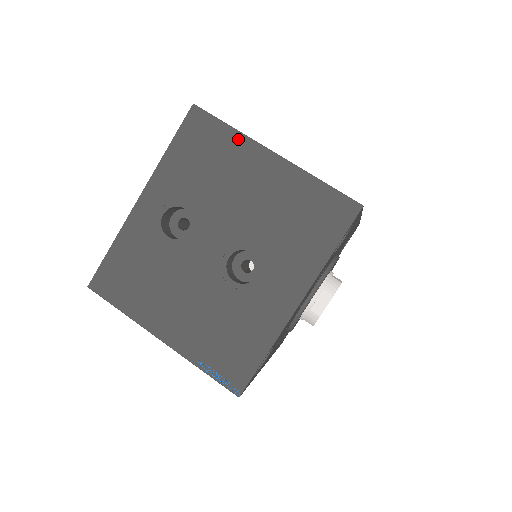
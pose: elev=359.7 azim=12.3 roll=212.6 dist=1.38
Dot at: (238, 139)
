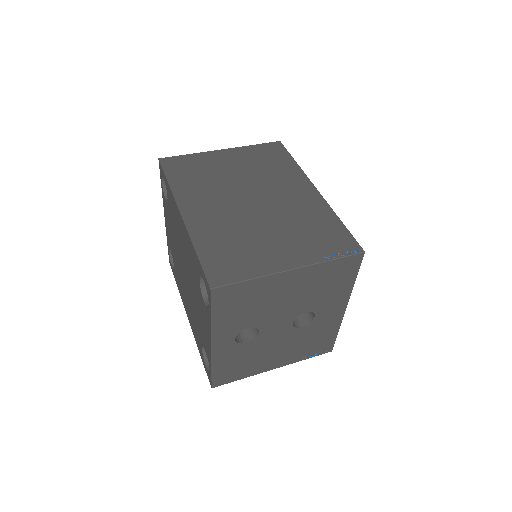
Dot at: (261, 281)
